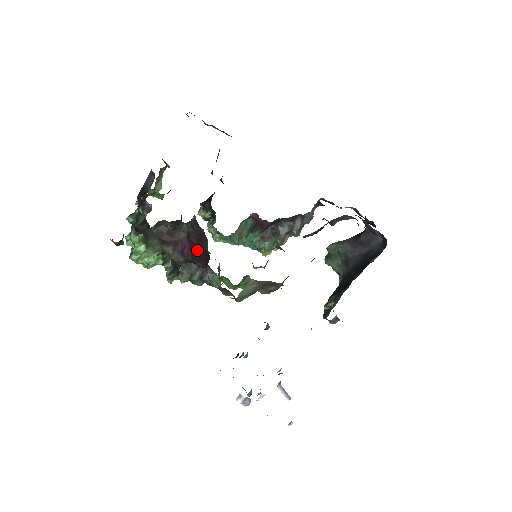
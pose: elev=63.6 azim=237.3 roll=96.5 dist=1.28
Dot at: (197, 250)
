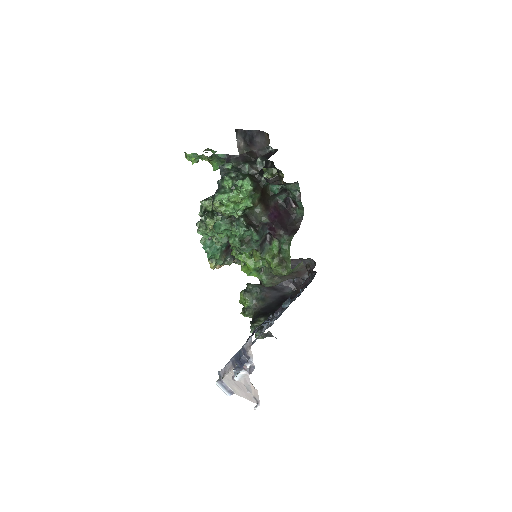
Dot at: (282, 220)
